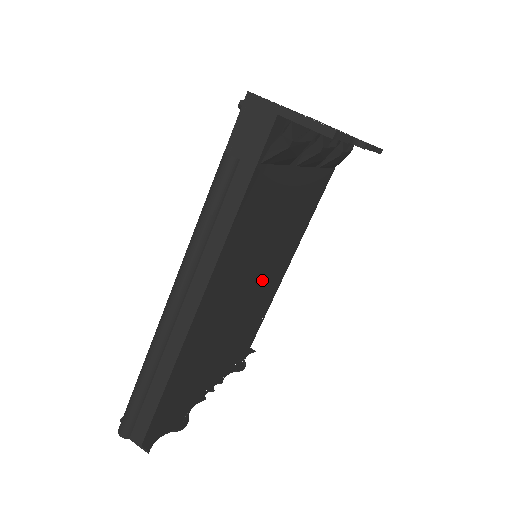
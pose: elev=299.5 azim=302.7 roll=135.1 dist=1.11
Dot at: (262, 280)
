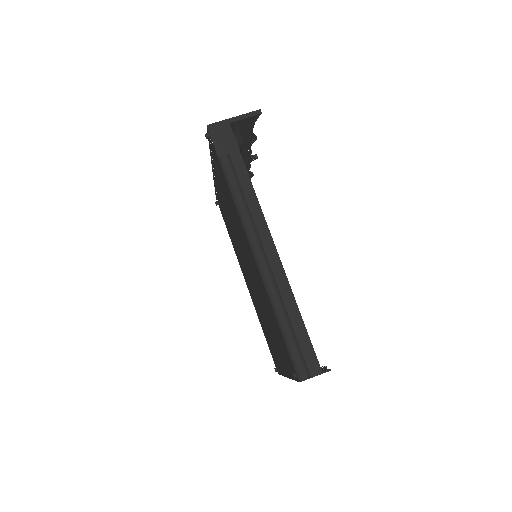
Dot at: occluded
